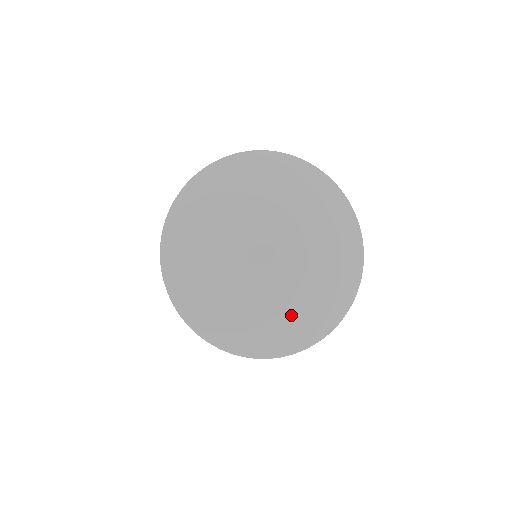
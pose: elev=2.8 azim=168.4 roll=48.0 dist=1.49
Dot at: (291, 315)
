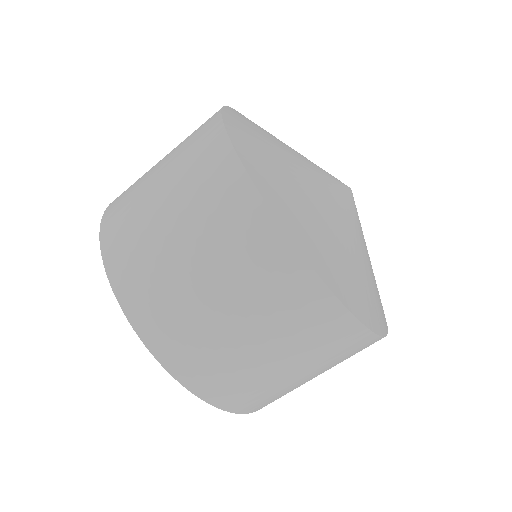
Dot at: (356, 263)
